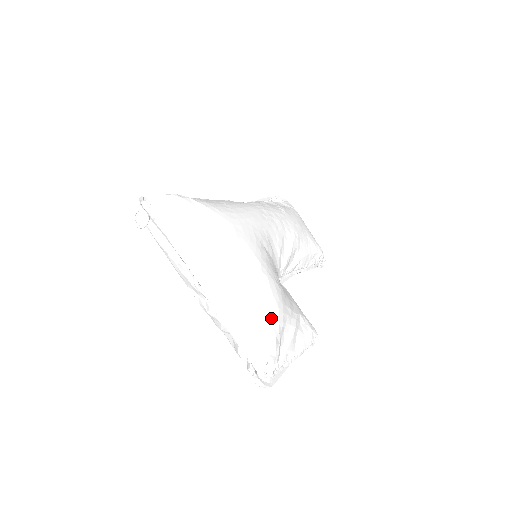
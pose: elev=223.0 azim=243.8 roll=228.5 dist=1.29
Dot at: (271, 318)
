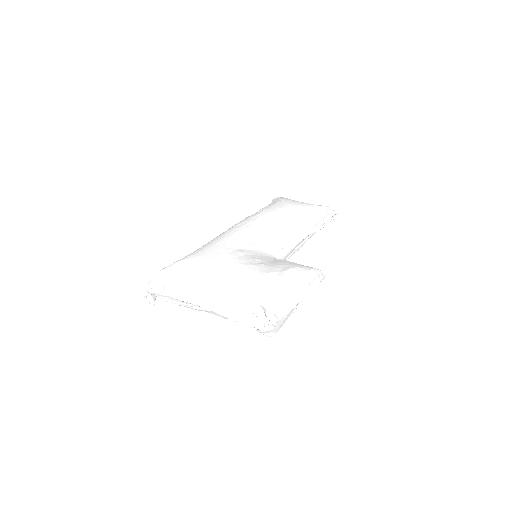
Dot at: (249, 290)
